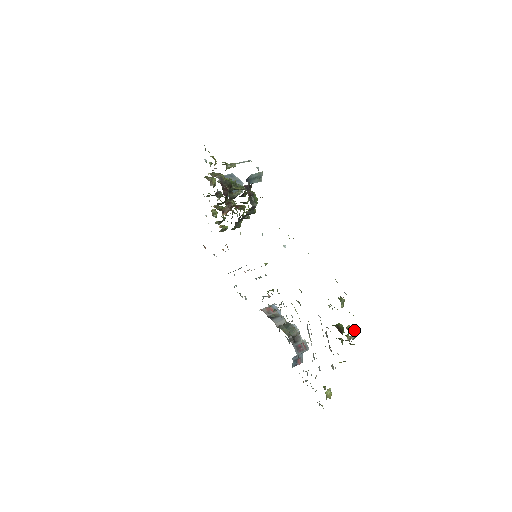
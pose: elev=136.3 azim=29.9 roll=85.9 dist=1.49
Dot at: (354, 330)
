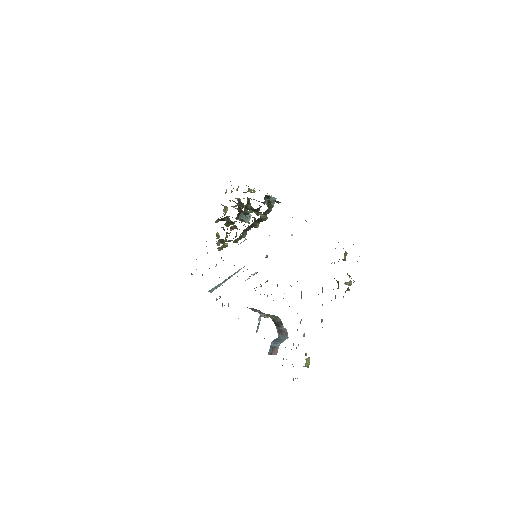
Dot at: occluded
